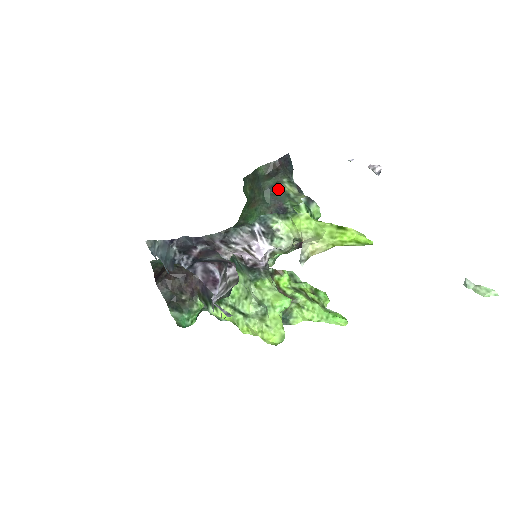
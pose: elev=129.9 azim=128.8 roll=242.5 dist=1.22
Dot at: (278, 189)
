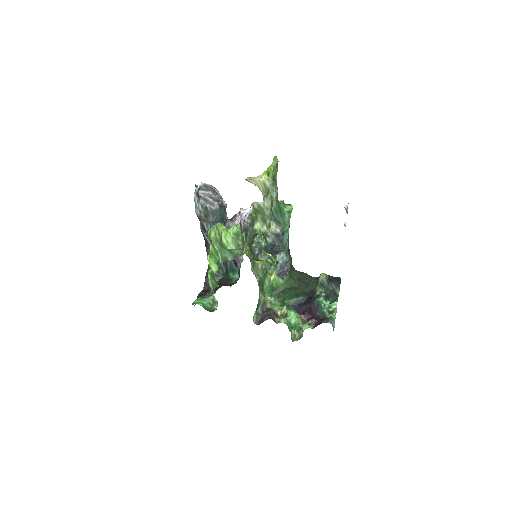
Dot at: occluded
